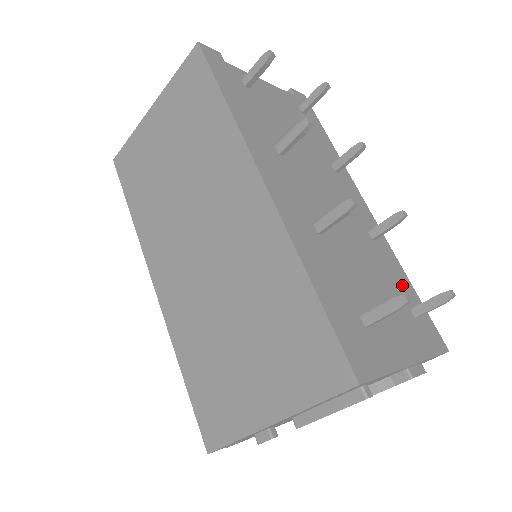
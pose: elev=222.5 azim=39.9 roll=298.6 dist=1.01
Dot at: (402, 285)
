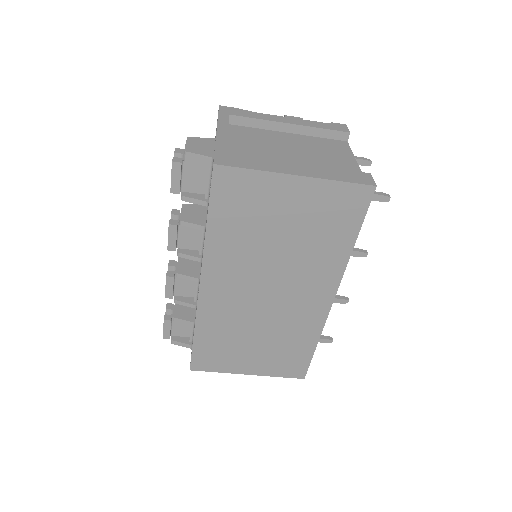
Dot at: occluded
